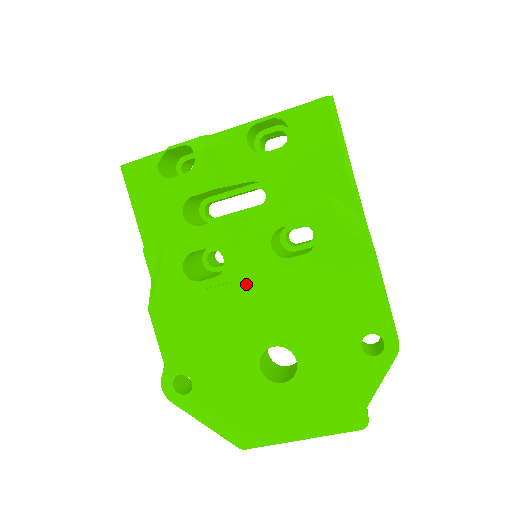
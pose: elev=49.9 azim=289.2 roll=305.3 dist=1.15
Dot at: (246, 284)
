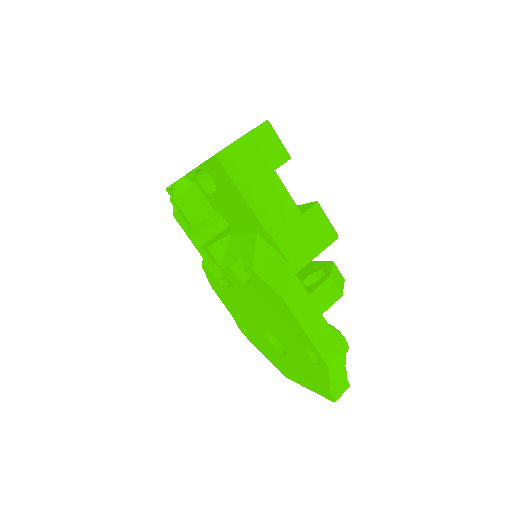
Dot at: (237, 290)
